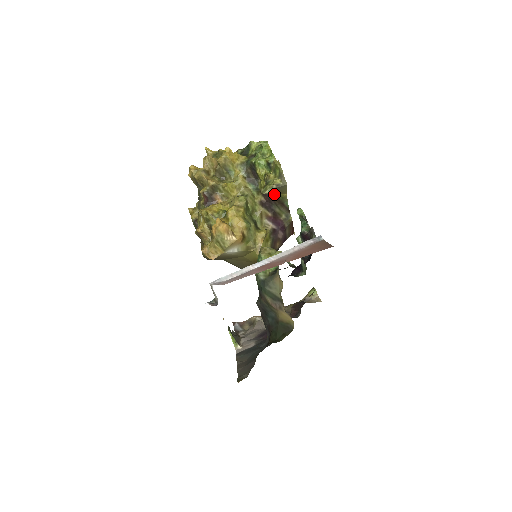
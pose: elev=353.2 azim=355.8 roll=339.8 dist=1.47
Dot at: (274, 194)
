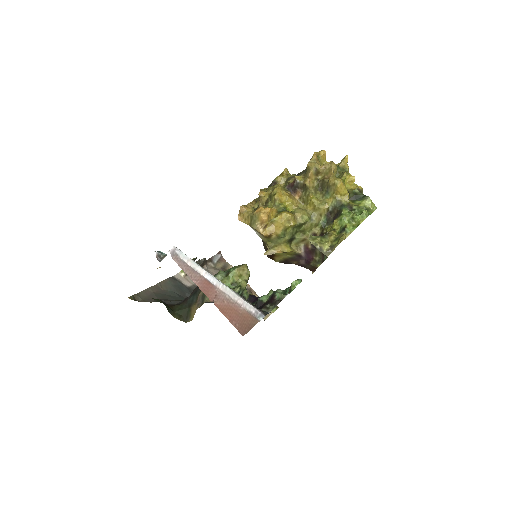
Dot at: occluded
